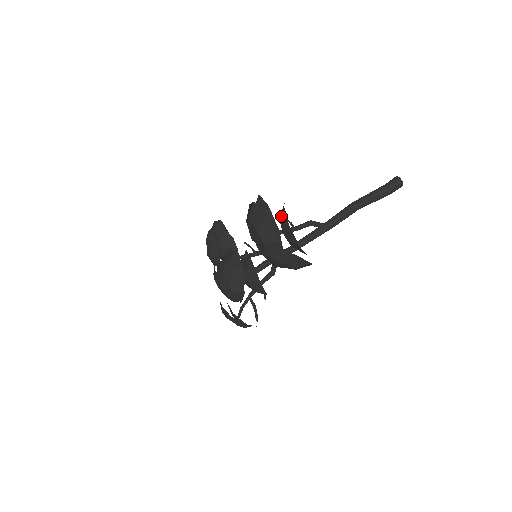
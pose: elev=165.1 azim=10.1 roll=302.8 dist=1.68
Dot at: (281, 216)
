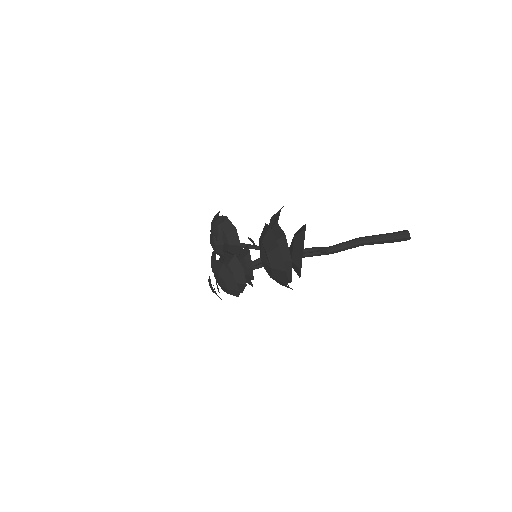
Dot at: (296, 251)
